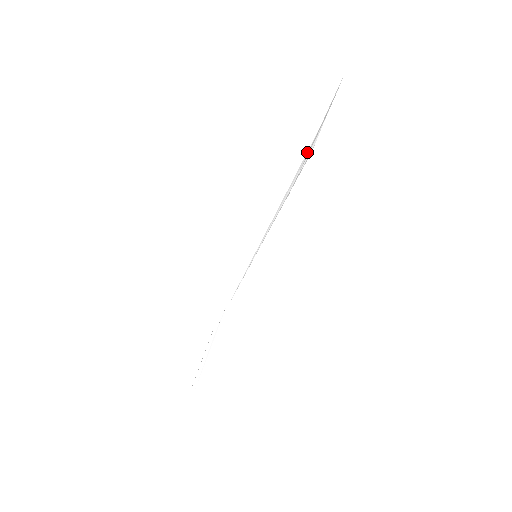
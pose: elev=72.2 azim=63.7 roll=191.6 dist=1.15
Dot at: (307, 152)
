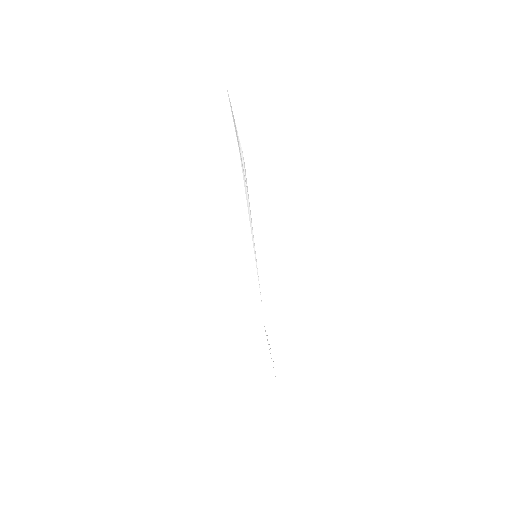
Dot at: occluded
